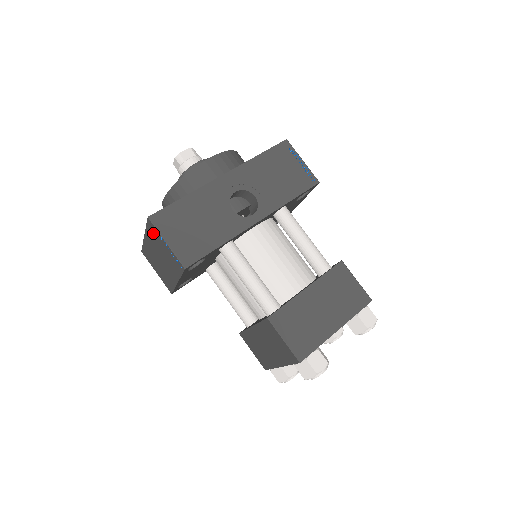
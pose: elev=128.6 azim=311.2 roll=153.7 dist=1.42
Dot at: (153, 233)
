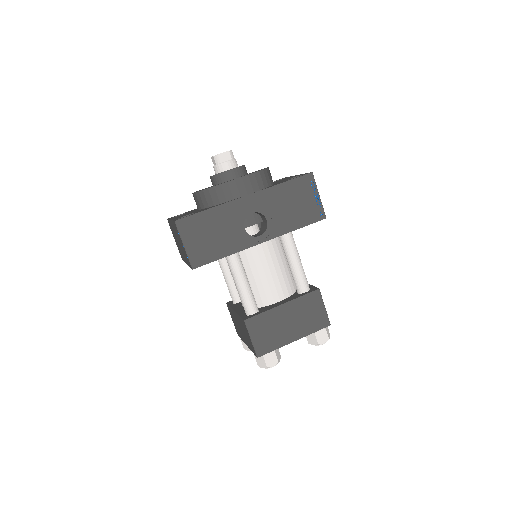
Dot at: (176, 230)
